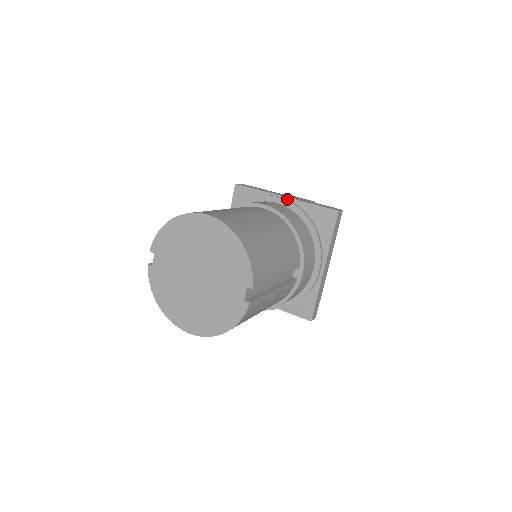
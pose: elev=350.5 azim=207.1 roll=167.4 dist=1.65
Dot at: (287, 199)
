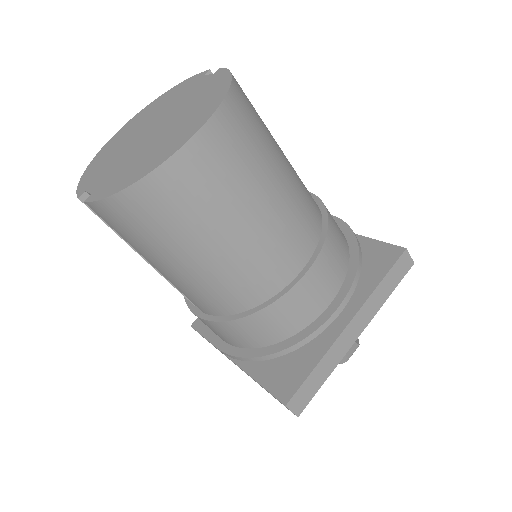
Dot at: occluded
